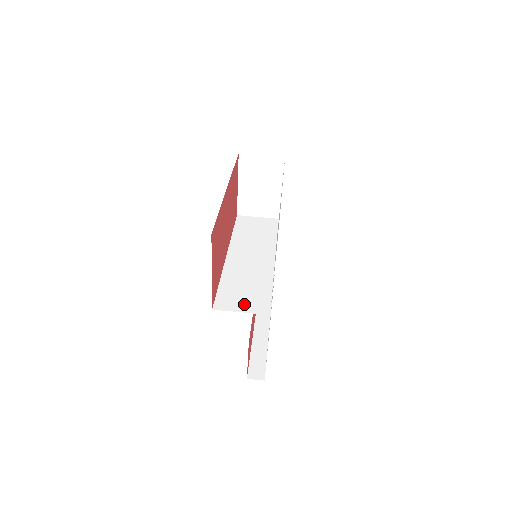
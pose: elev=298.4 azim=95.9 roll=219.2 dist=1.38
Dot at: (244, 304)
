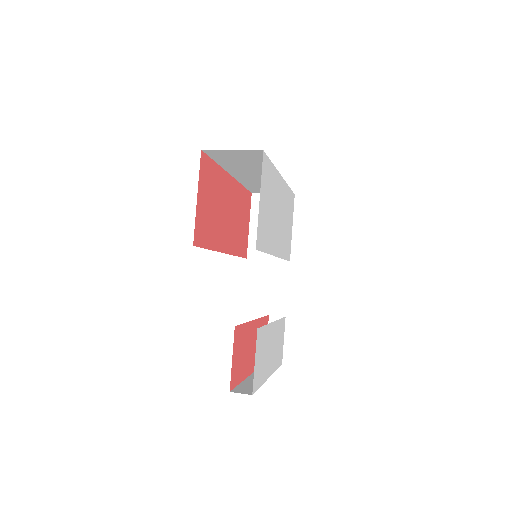
Dot at: occluded
